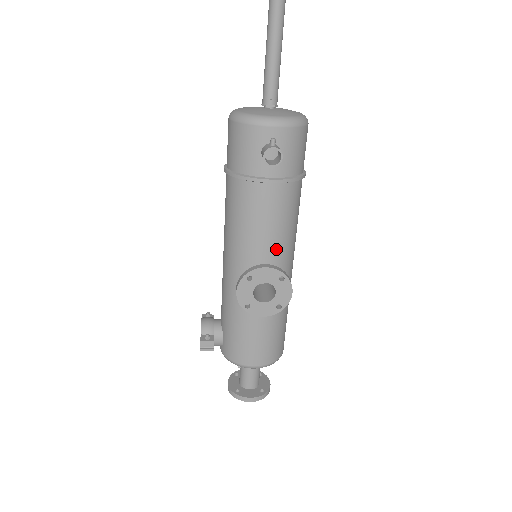
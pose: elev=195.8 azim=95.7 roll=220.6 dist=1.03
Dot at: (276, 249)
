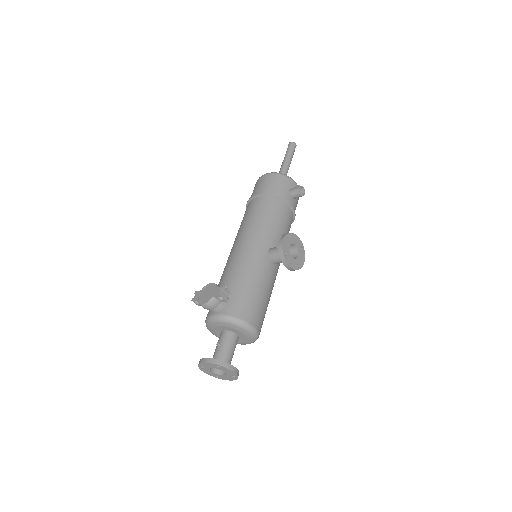
Dot at: occluded
